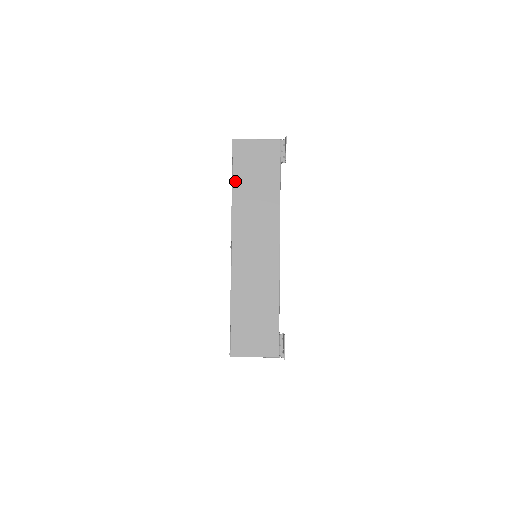
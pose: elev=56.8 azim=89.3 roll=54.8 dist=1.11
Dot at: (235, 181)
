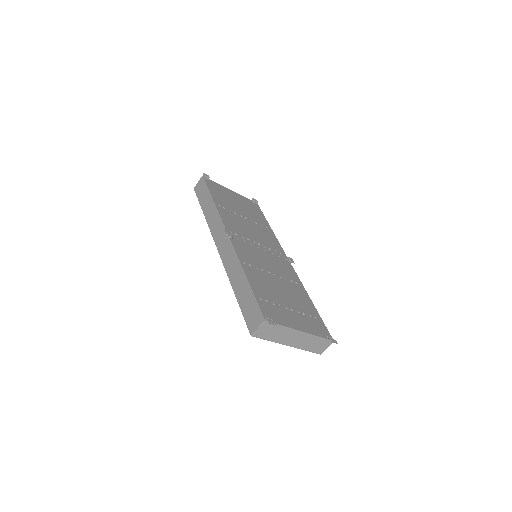
Dot at: (267, 339)
